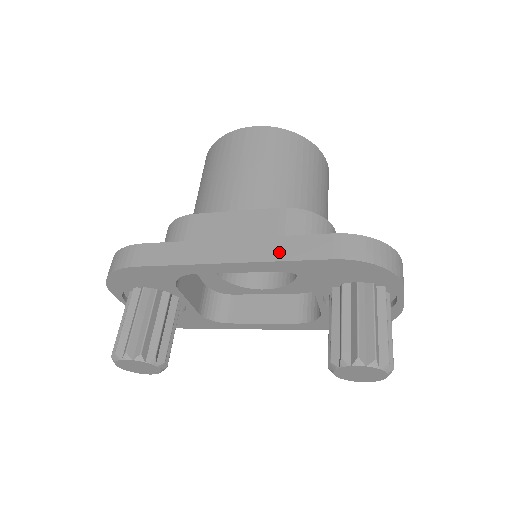
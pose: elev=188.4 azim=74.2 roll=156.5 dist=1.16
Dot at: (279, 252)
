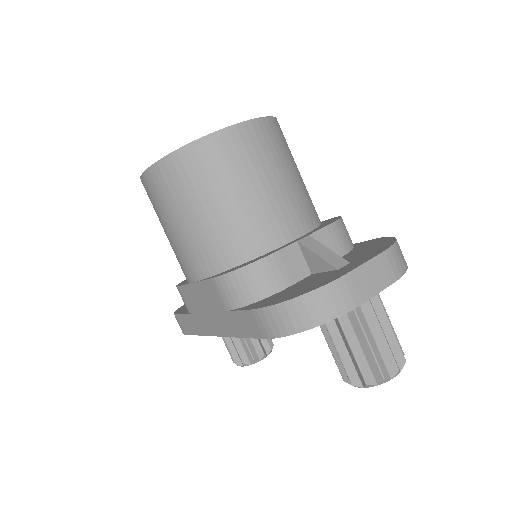
Dot at: (234, 328)
